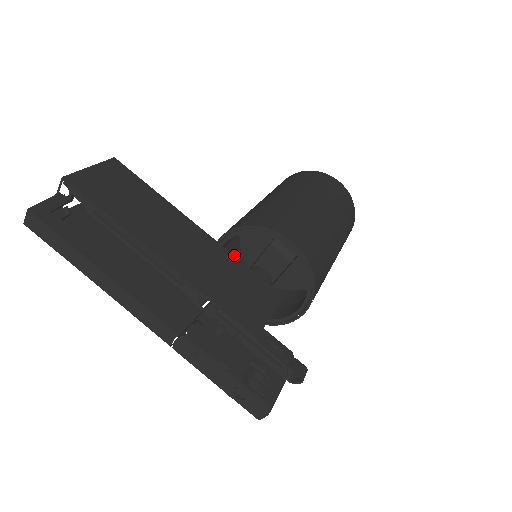
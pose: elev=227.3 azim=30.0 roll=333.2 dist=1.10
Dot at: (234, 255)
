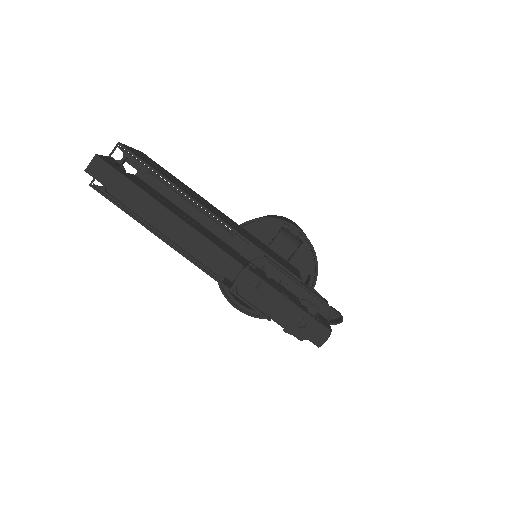
Dot at: occluded
